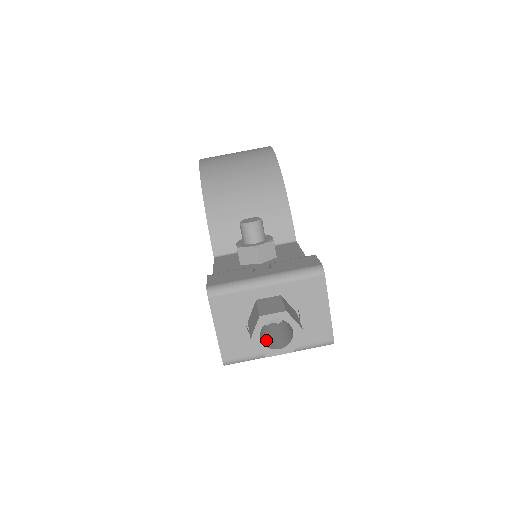
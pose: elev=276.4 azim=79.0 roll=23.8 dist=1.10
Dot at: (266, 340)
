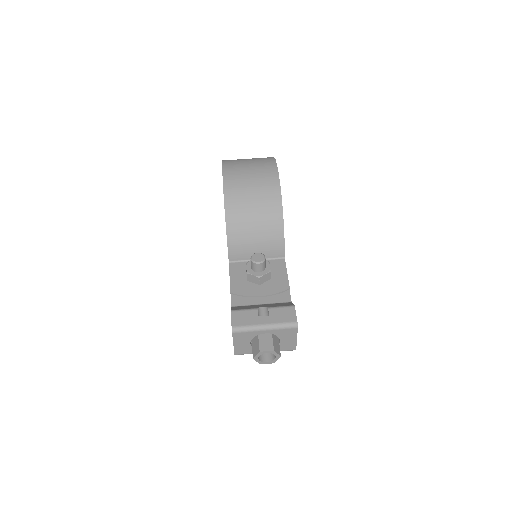
Dot at: occluded
